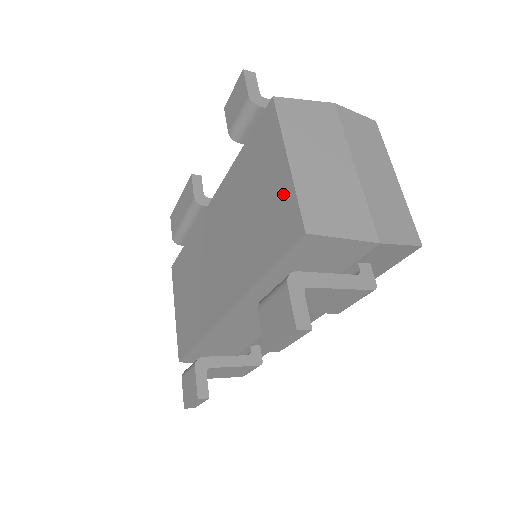
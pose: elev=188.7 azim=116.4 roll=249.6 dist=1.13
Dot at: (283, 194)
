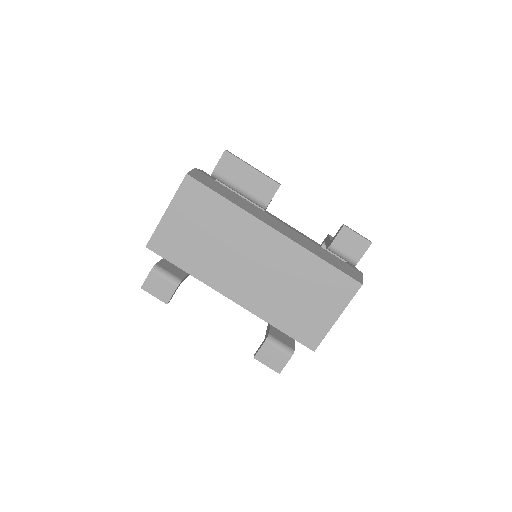
Dot at: (322, 325)
